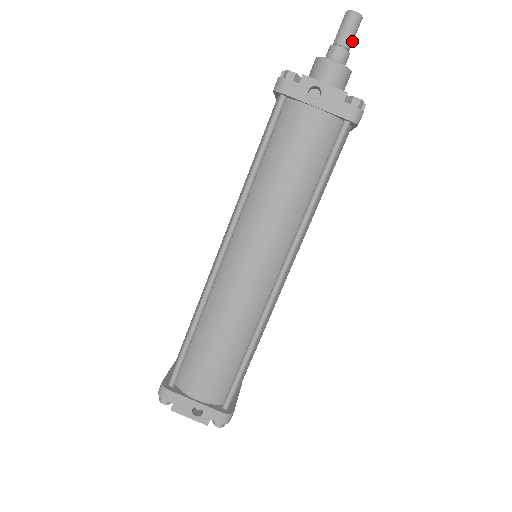
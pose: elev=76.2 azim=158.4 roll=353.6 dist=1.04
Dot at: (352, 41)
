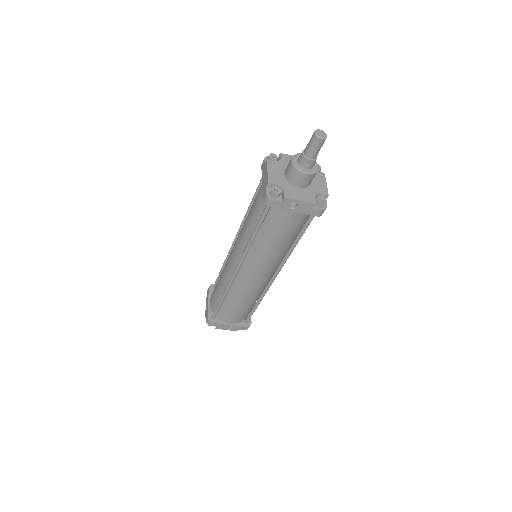
Dot at: occluded
